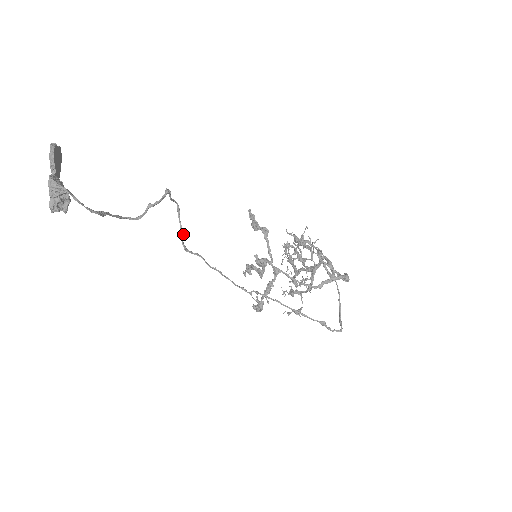
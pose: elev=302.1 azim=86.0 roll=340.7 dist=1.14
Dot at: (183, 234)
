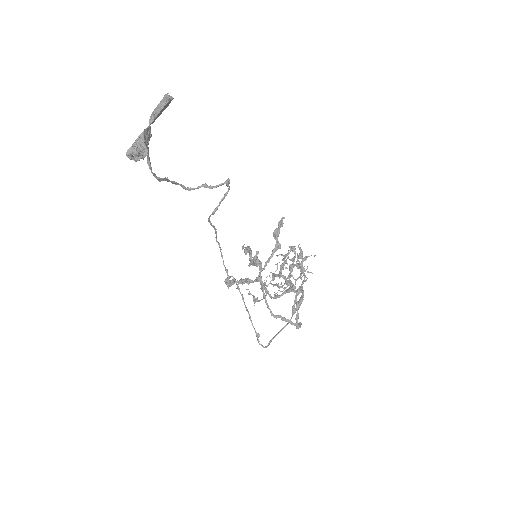
Dot at: (214, 213)
